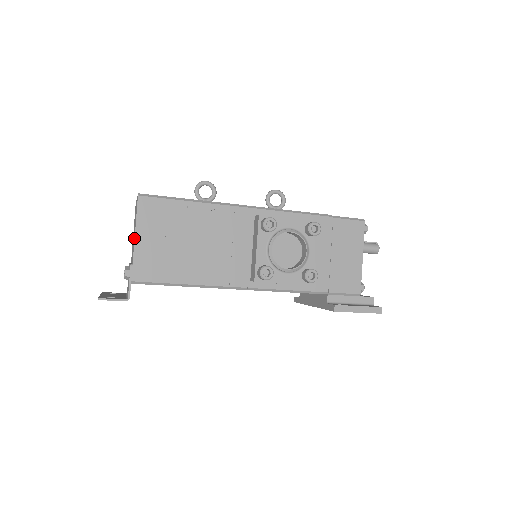
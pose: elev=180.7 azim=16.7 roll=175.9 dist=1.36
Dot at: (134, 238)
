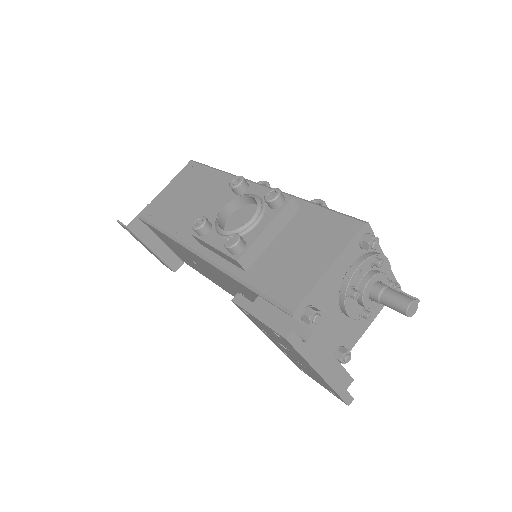
Dot at: occluded
